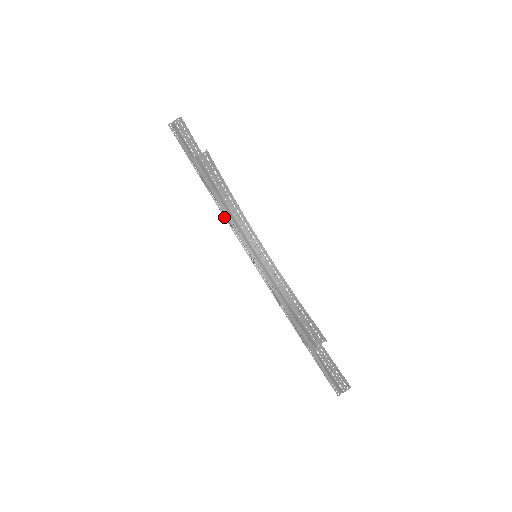
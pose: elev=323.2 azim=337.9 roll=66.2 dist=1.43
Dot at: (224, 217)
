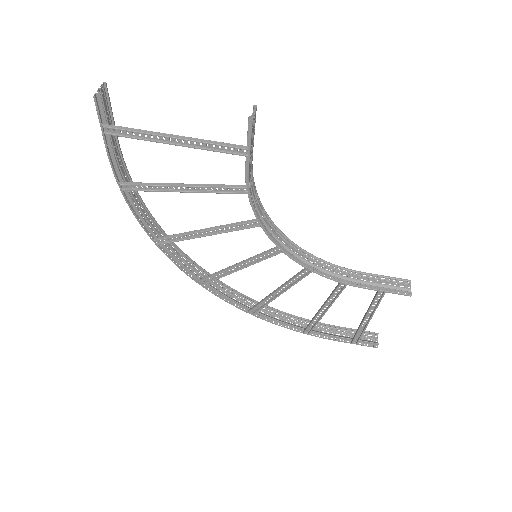
Dot at: (153, 240)
